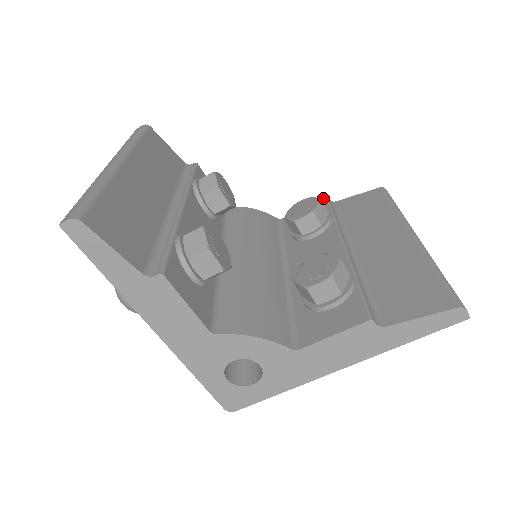
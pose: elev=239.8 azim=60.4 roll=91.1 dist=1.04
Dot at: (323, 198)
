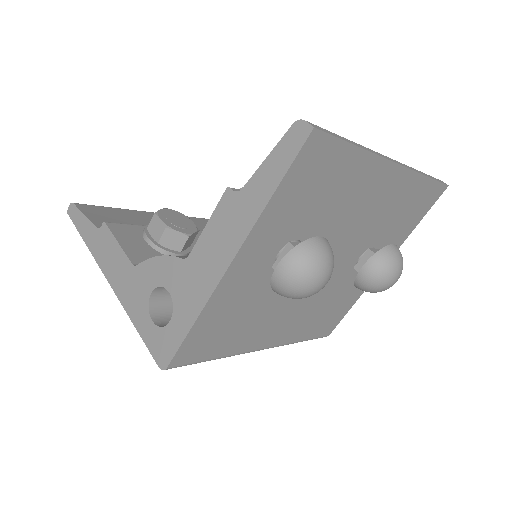
Dot at: occluded
